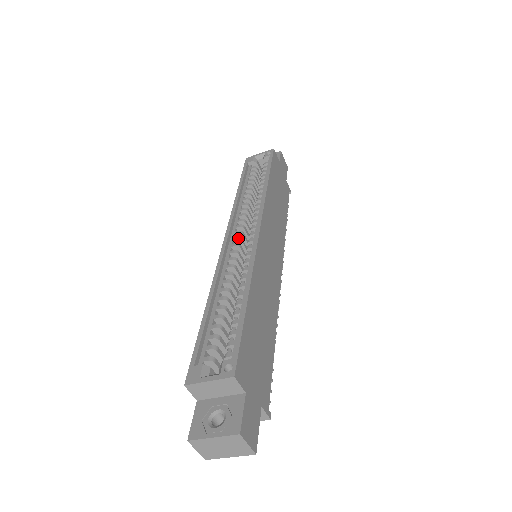
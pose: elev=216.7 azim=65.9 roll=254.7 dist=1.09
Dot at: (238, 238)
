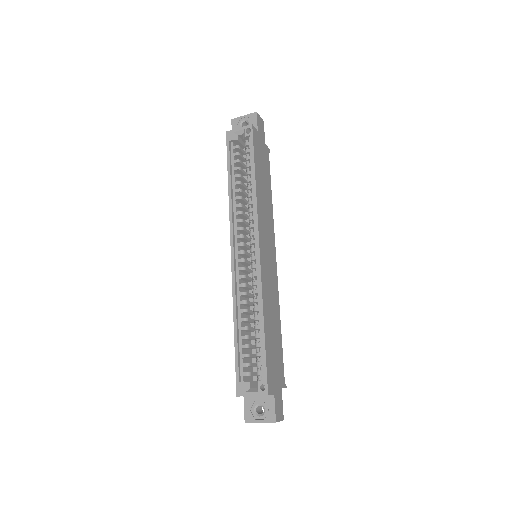
Dot at: (242, 252)
